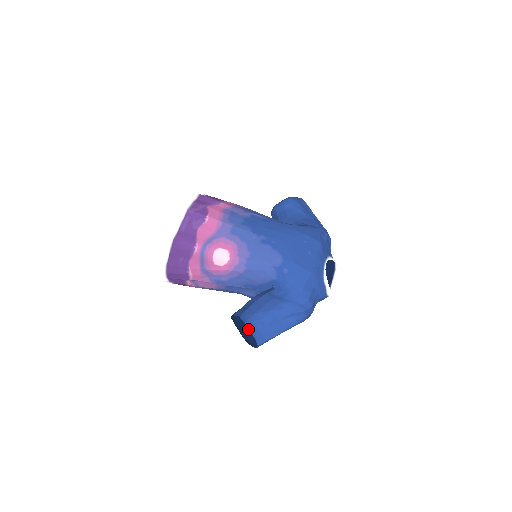
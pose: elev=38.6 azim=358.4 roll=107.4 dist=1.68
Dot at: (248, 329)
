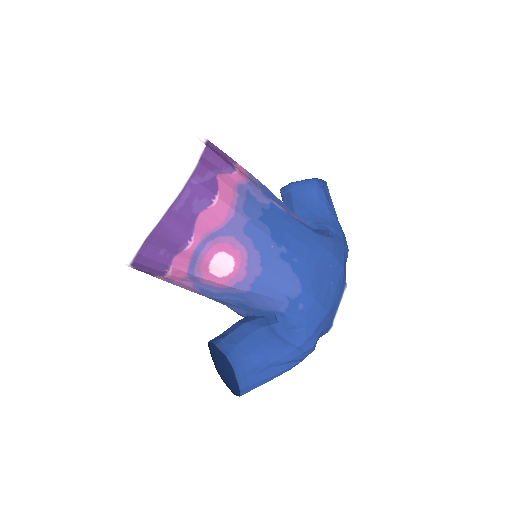
Dot at: (223, 355)
